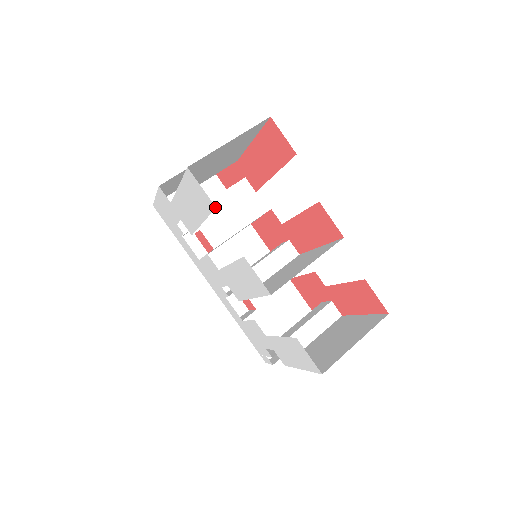
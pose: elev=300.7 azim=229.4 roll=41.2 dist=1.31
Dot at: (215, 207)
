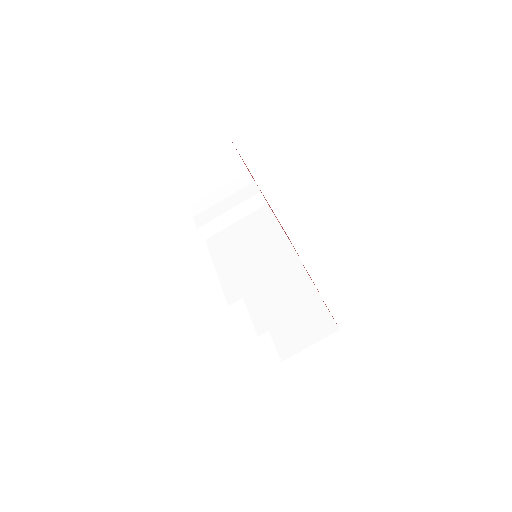
Dot at: occluded
